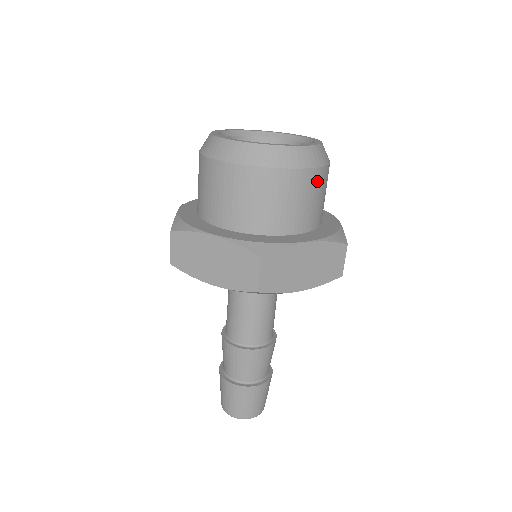
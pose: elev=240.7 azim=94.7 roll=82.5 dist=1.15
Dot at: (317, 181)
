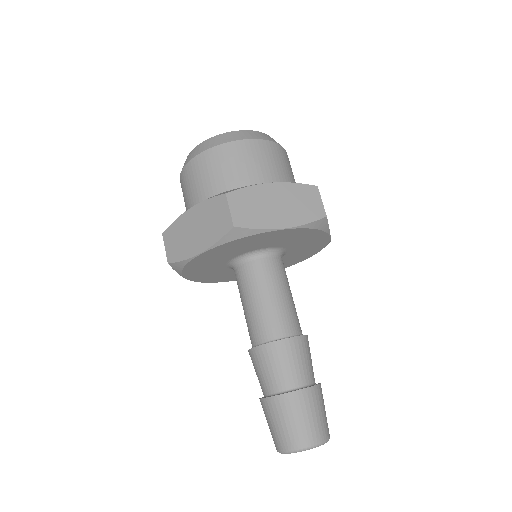
Dot at: (270, 151)
